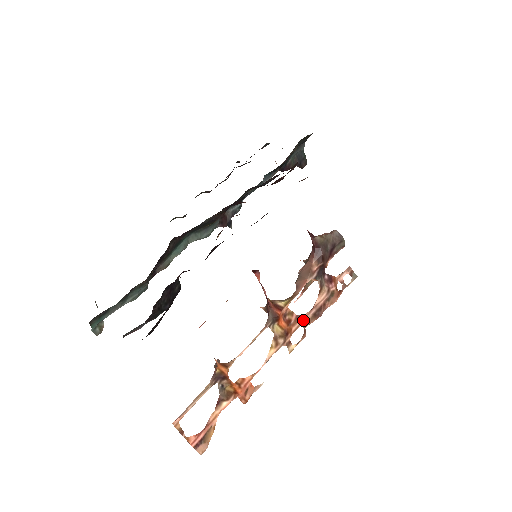
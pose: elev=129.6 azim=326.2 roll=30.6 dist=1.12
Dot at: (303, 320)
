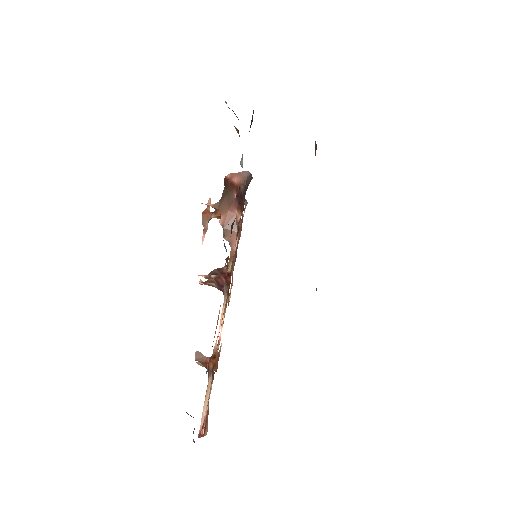
Dot at: (232, 269)
